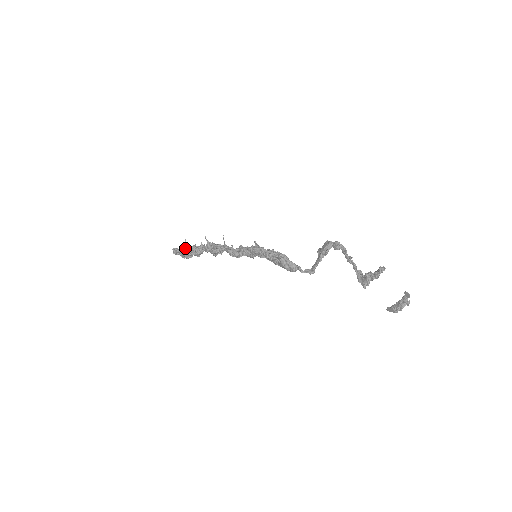
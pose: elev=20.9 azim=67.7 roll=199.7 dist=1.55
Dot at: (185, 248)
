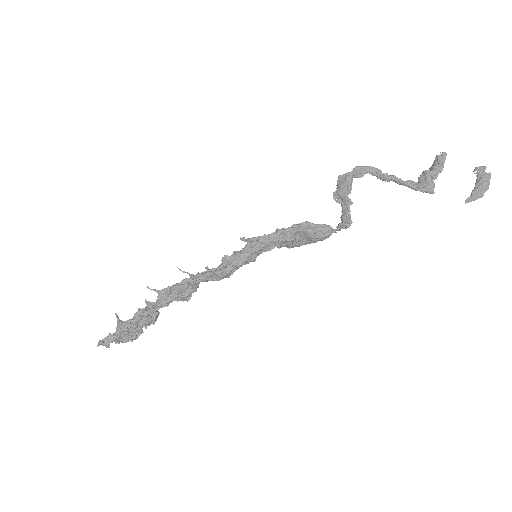
Dot at: (125, 325)
